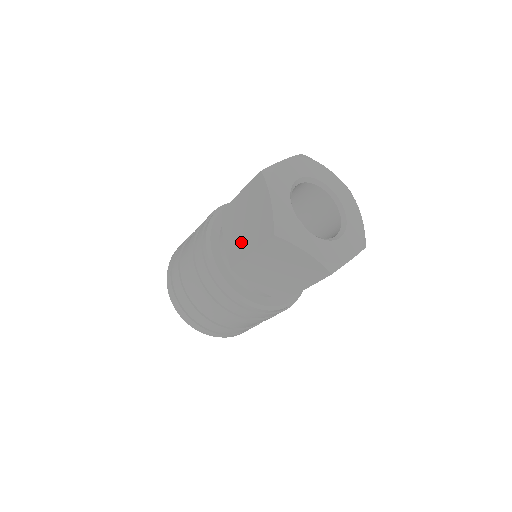
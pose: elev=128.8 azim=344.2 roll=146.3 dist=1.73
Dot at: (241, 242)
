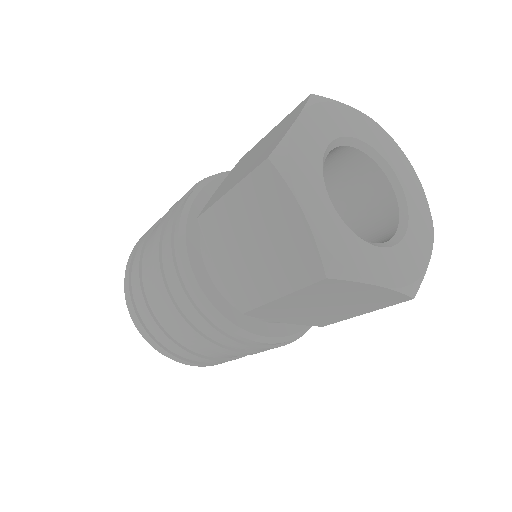
Dot at: (253, 277)
